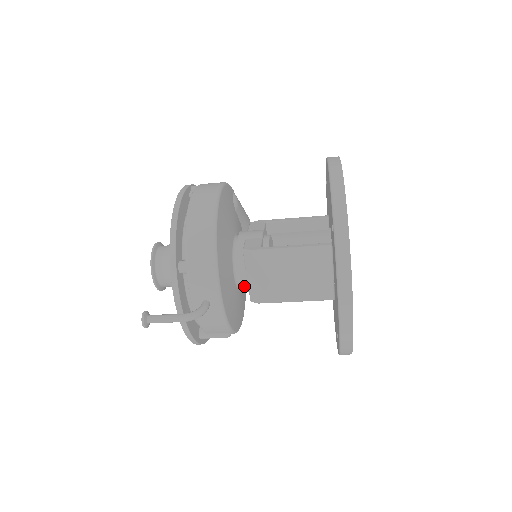
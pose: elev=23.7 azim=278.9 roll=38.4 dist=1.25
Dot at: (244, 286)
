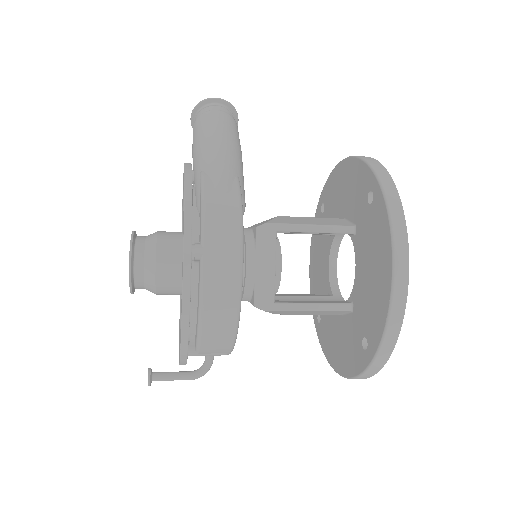
Dot at: occluded
